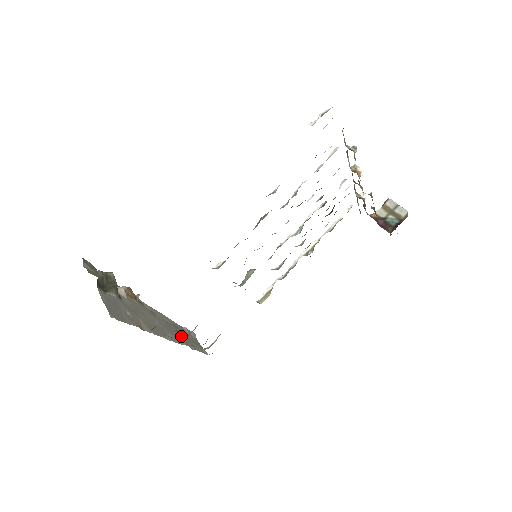
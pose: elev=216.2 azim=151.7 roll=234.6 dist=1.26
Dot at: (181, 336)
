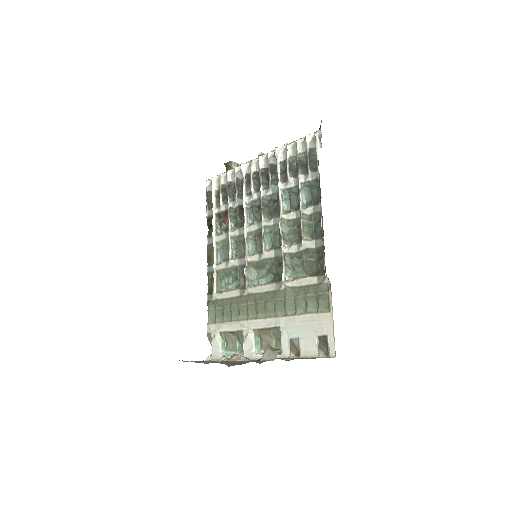
Dot at: occluded
